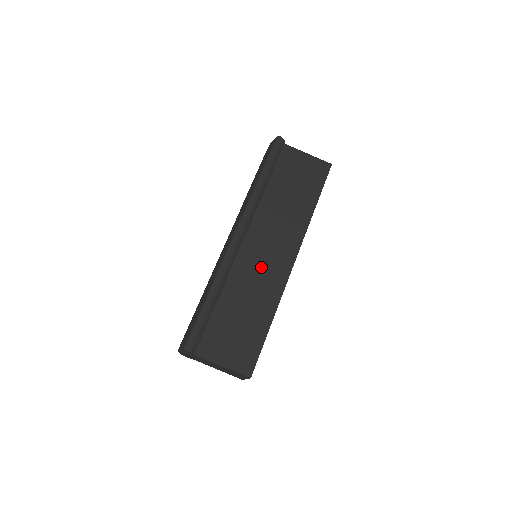
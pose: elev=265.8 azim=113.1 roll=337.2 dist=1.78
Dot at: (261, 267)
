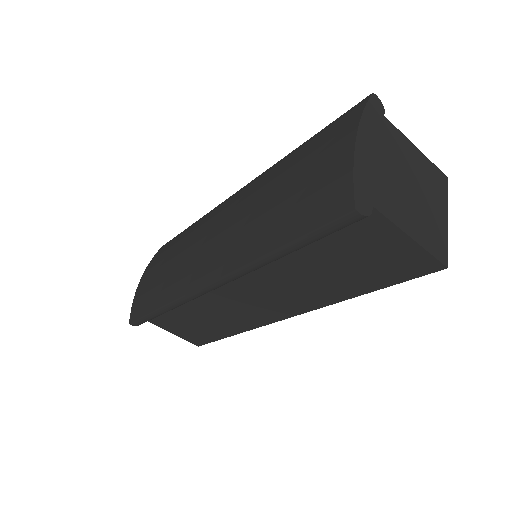
Dot at: (238, 306)
